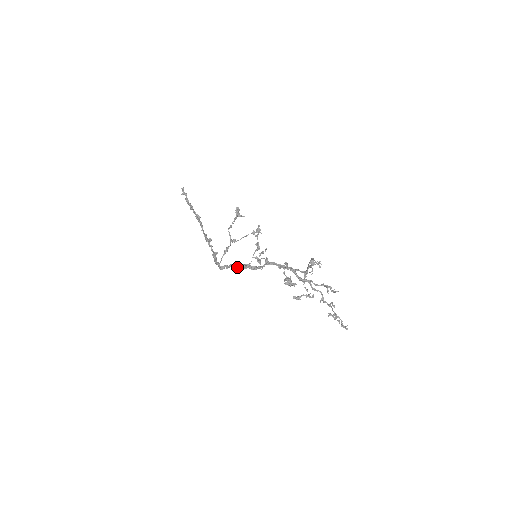
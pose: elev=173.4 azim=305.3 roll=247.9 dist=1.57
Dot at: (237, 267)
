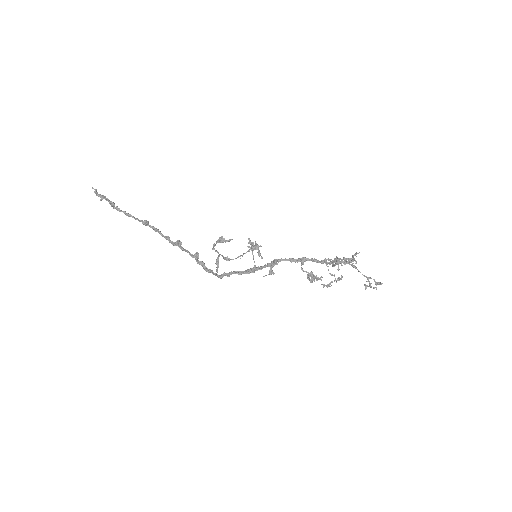
Dot at: (241, 274)
